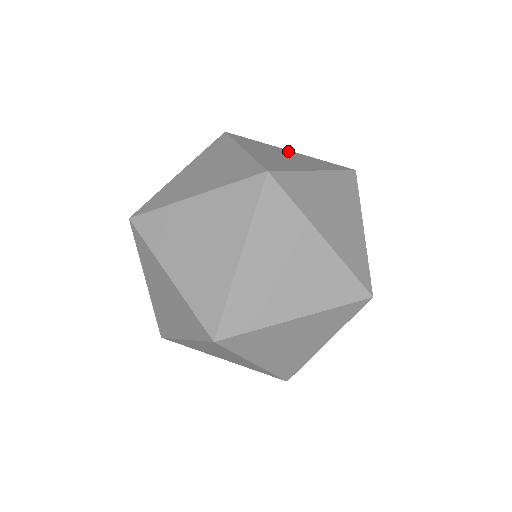
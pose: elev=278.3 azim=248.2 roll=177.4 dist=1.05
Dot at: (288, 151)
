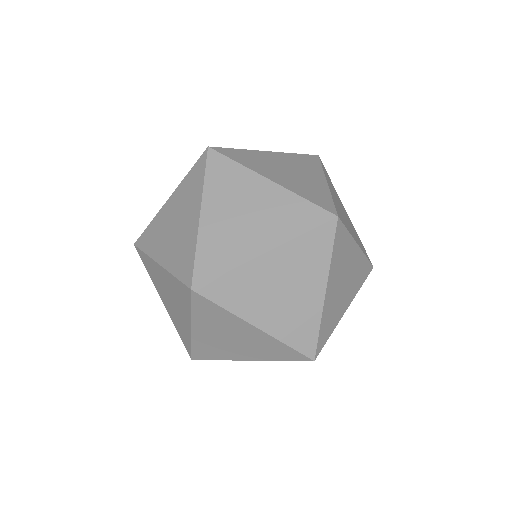
Dot at: occluded
